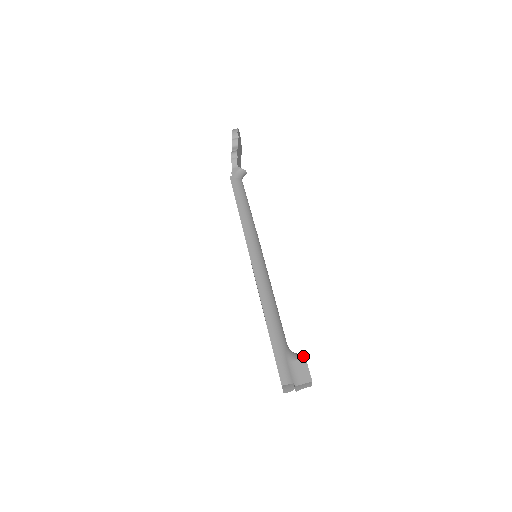
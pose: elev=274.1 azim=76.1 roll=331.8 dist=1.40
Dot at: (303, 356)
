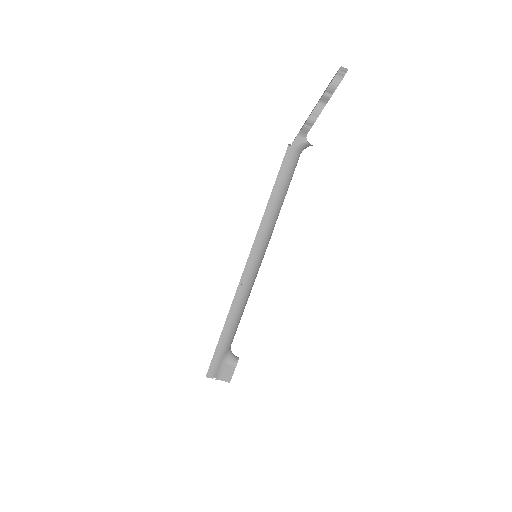
Dot at: (235, 364)
